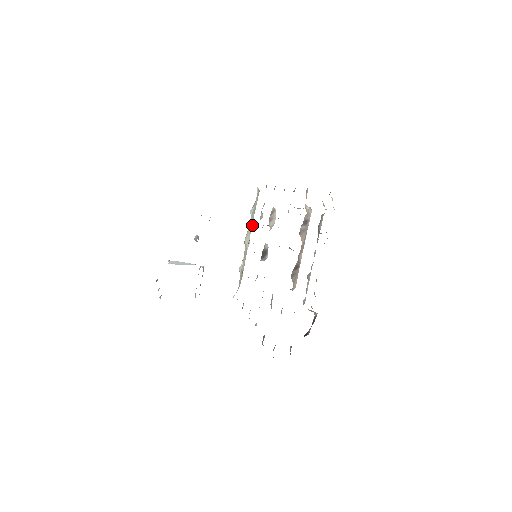
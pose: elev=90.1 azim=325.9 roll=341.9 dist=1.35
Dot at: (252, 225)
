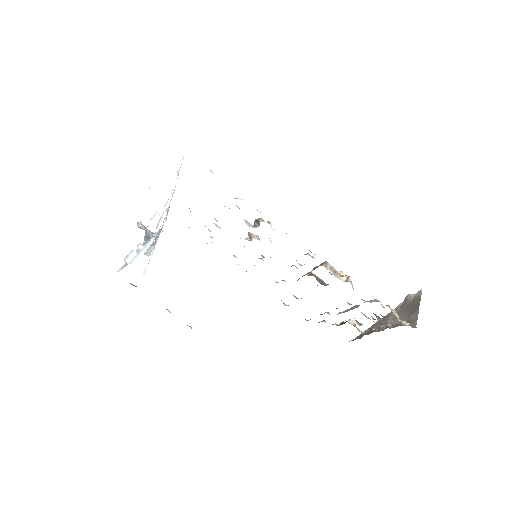
Dot at: occluded
